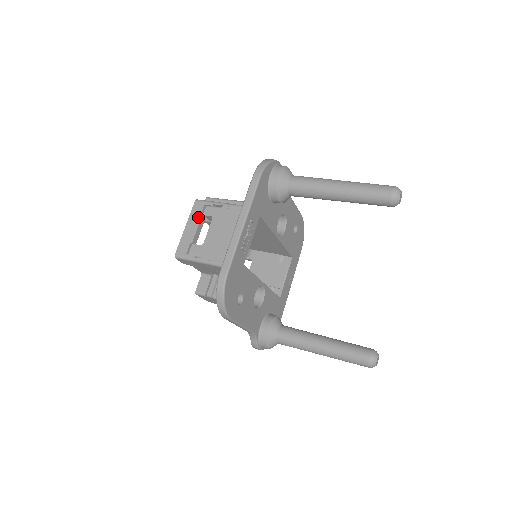
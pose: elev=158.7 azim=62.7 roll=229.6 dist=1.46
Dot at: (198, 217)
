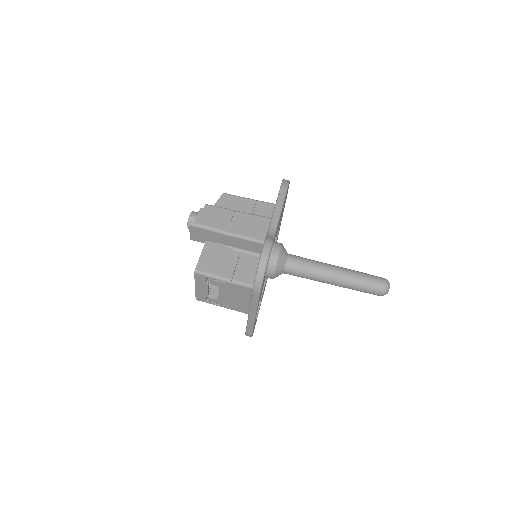
Dot at: (204, 284)
